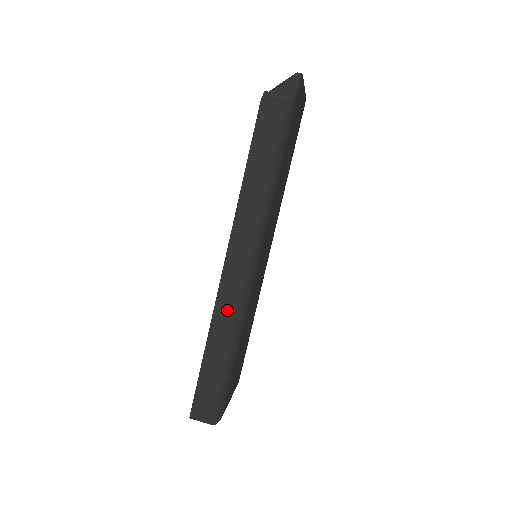
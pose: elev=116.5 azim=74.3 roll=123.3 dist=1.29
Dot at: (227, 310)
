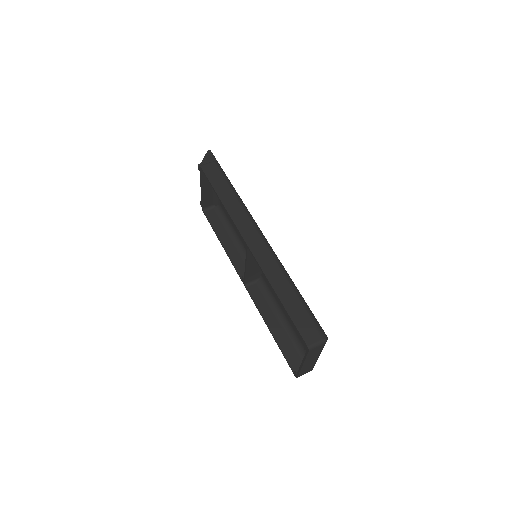
Dot at: (270, 265)
